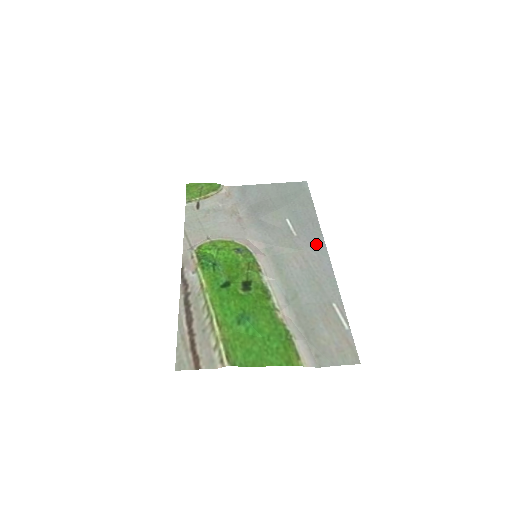
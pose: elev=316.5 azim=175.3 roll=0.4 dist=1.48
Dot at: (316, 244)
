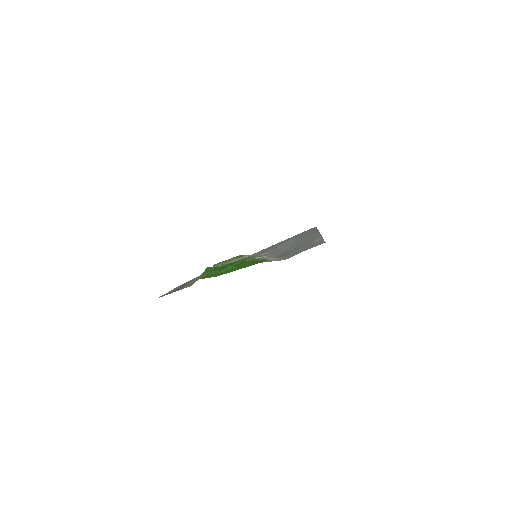
Dot at: (311, 234)
